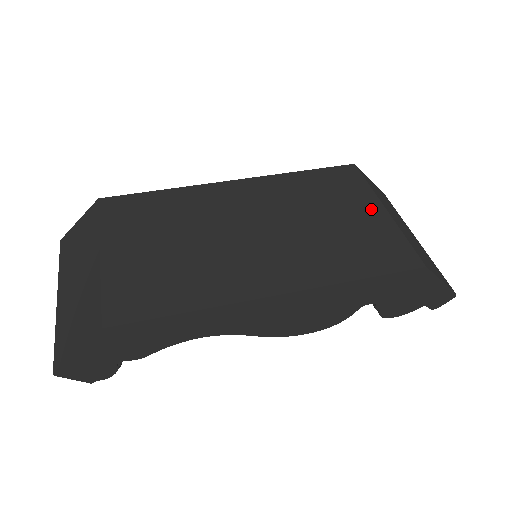
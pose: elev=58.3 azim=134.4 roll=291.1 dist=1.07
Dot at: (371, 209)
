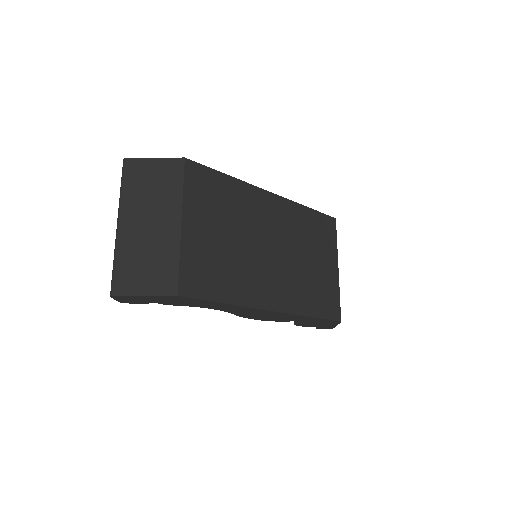
Dot at: (332, 264)
